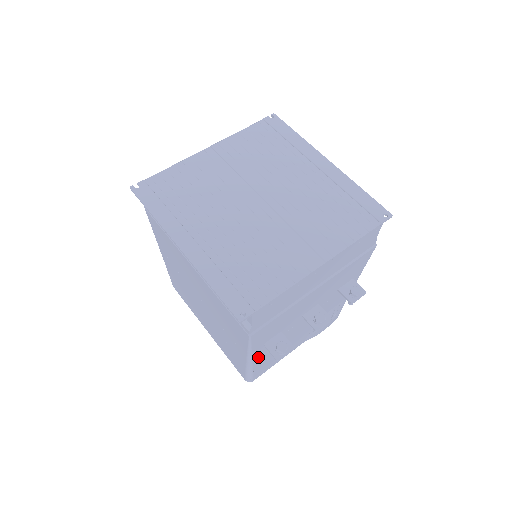
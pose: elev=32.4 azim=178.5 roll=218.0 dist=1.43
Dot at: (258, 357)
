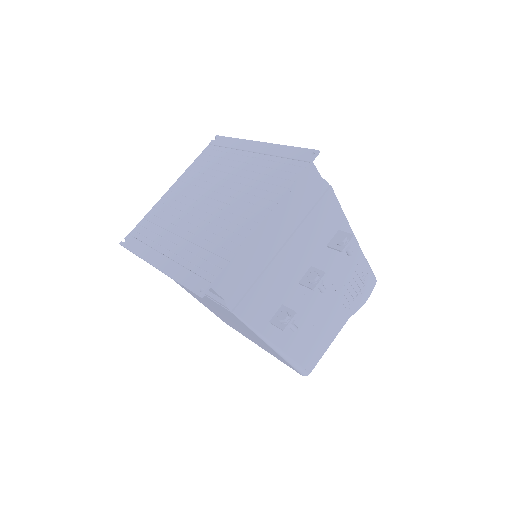
Dot at: (280, 340)
